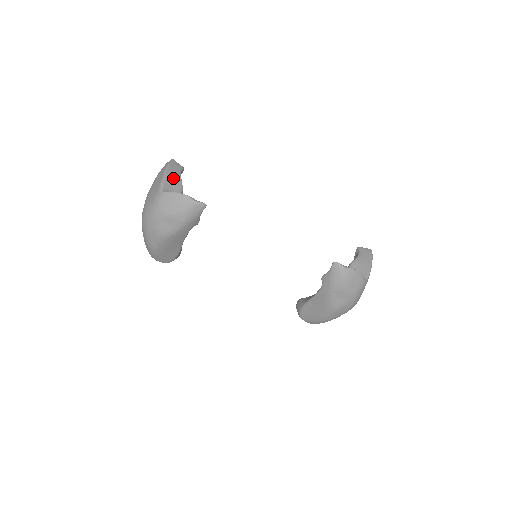
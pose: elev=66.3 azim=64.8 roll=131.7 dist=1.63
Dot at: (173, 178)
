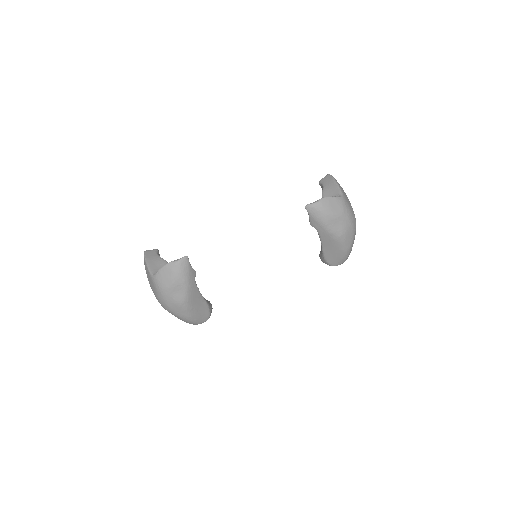
Dot at: (154, 262)
